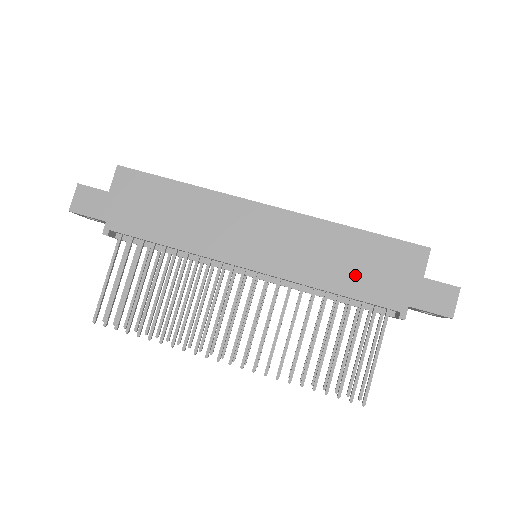
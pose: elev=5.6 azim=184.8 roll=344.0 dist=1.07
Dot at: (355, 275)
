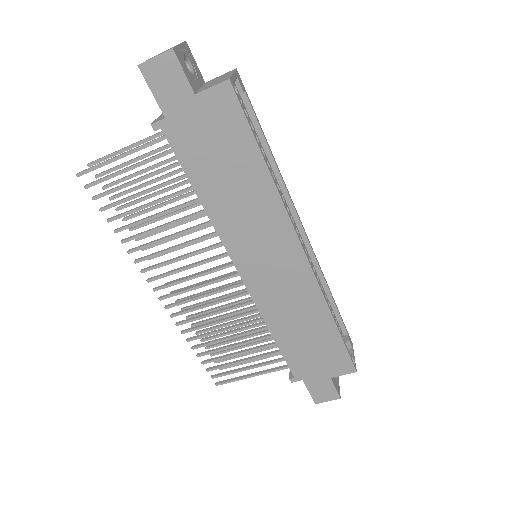
Dot at: (298, 341)
